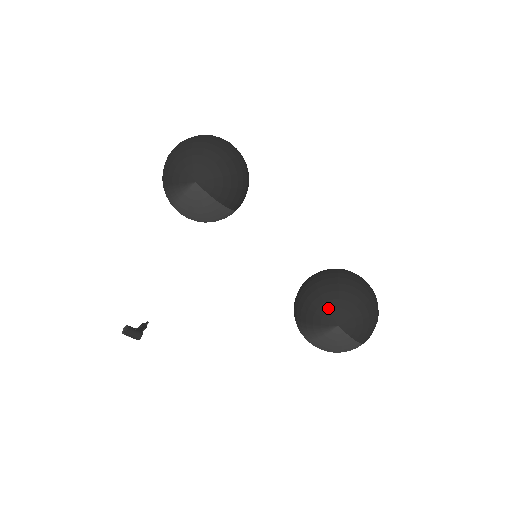
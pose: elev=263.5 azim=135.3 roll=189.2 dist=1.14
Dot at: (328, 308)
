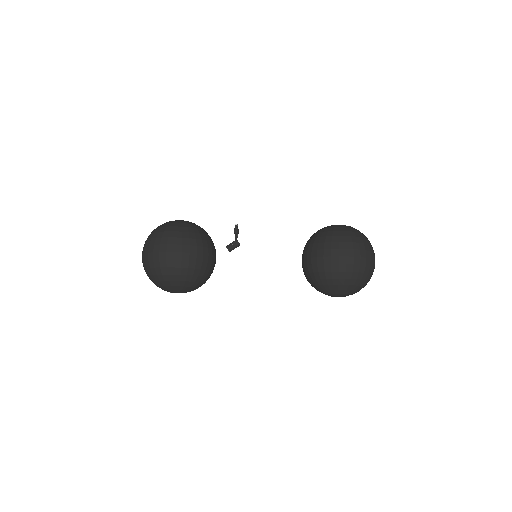
Dot at: (323, 293)
